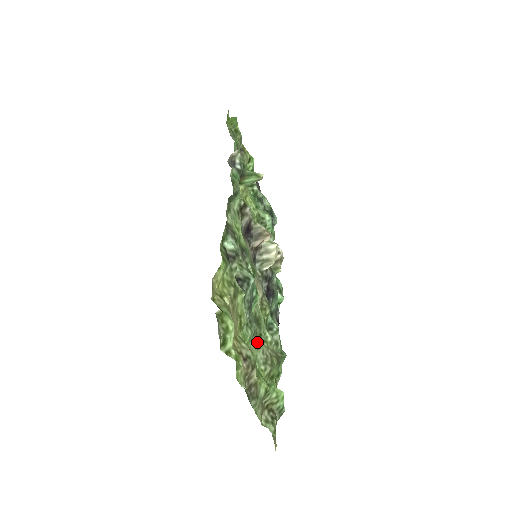
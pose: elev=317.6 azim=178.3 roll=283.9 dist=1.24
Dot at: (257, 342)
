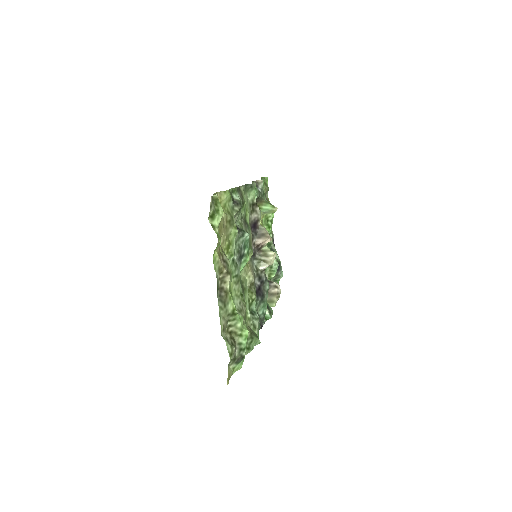
Dot at: (237, 289)
